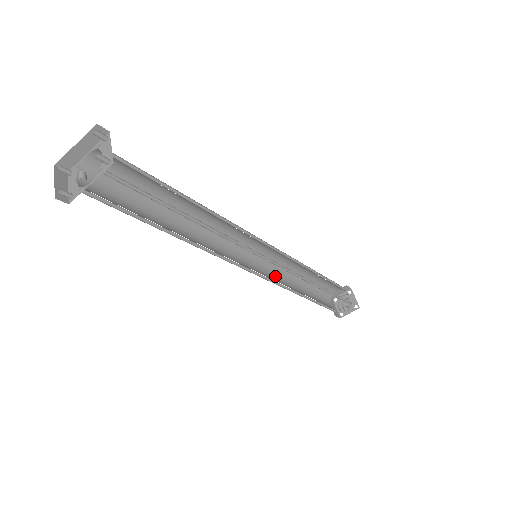
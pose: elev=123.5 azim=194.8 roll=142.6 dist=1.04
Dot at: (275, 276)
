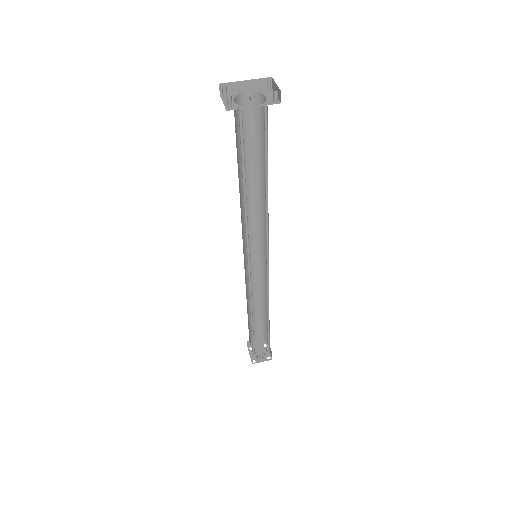
Dot at: (246, 288)
